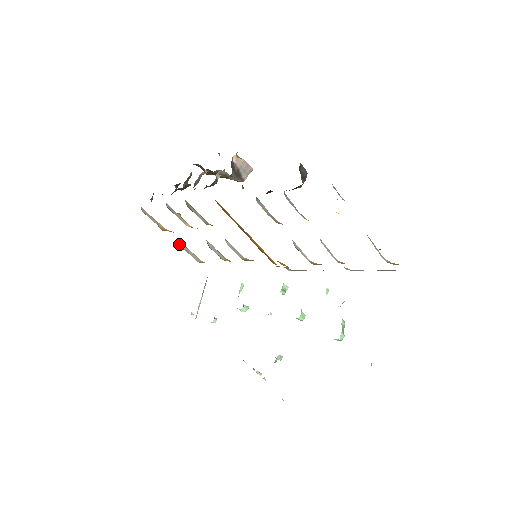
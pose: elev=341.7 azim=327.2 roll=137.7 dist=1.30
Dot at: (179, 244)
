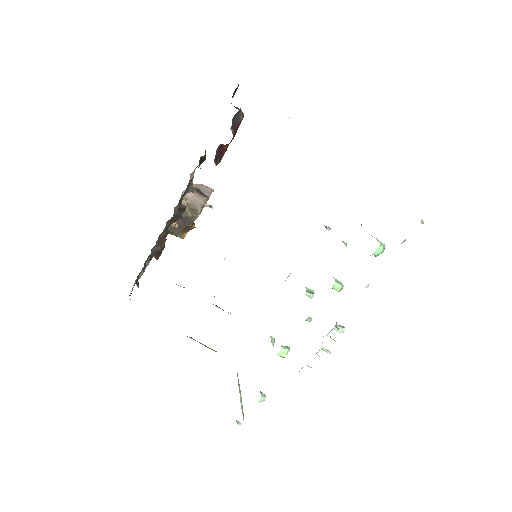
Dot at: (187, 336)
